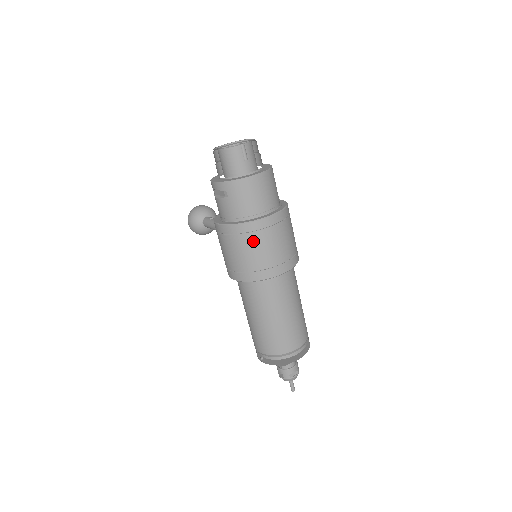
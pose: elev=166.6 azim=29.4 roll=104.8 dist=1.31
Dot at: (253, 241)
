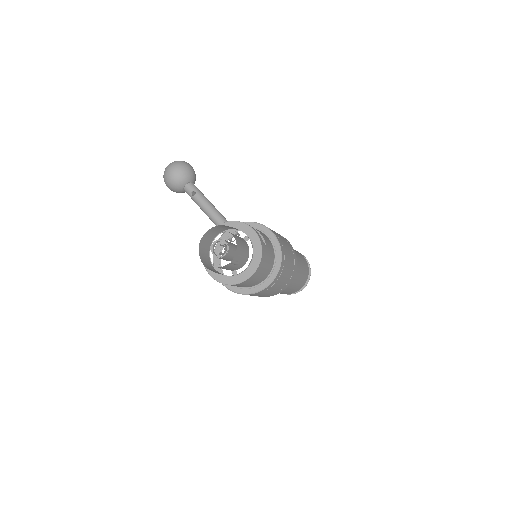
Dot at: occluded
